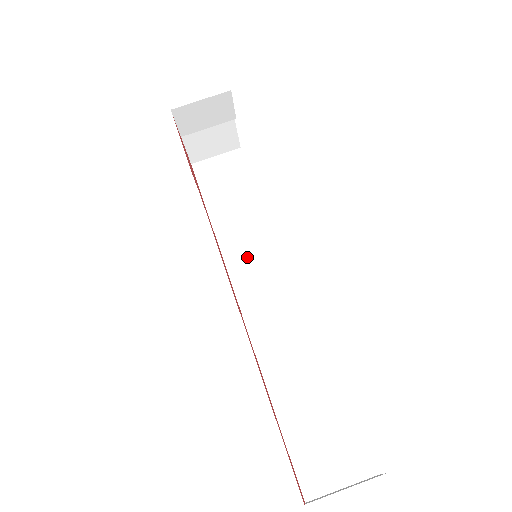
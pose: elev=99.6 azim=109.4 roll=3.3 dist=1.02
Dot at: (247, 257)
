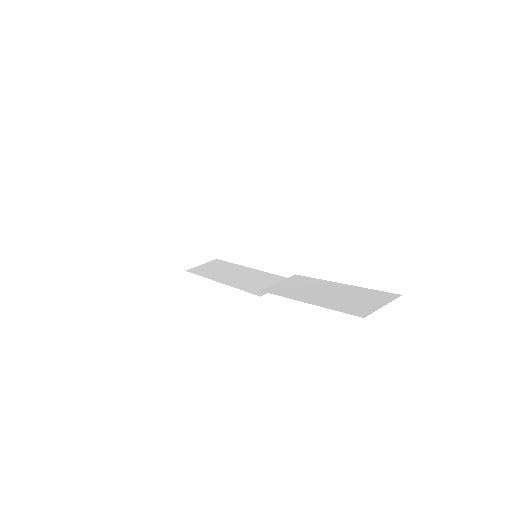
Dot at: (248, 281)
